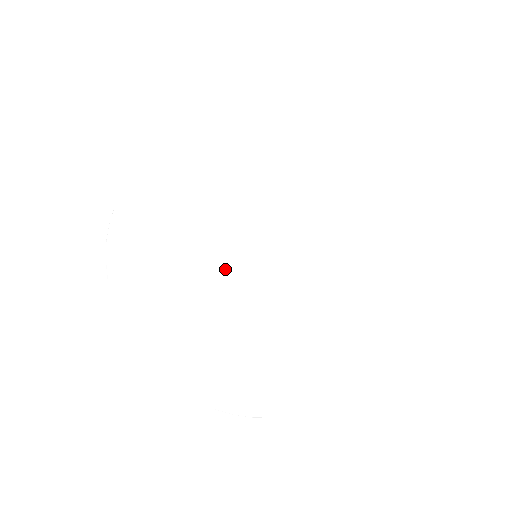
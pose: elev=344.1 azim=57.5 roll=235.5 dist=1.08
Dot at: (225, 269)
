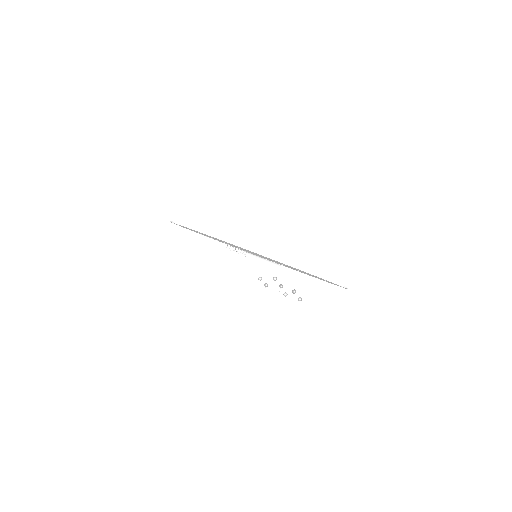
Dot at: occluded
